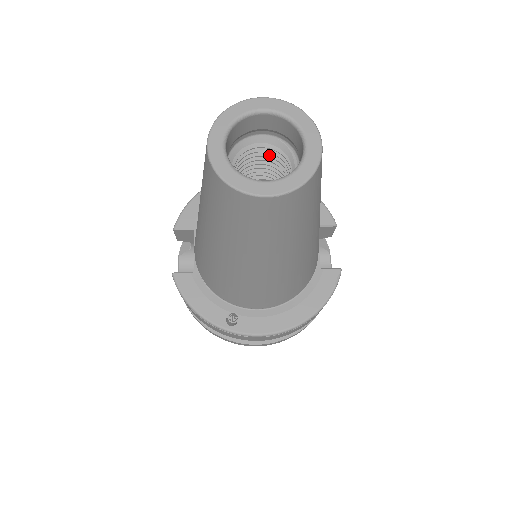
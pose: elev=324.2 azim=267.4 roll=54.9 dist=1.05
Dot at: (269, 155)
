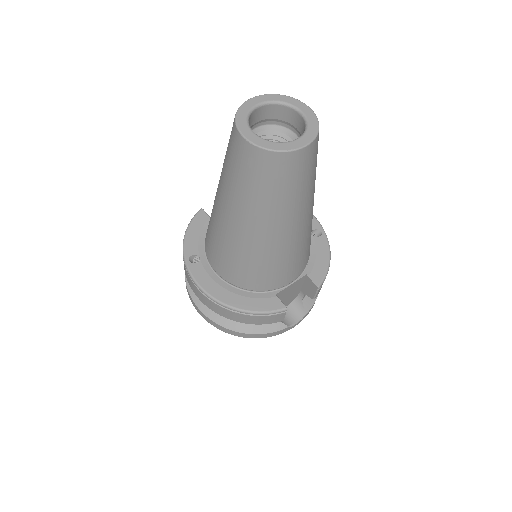
Dot at: occluded
